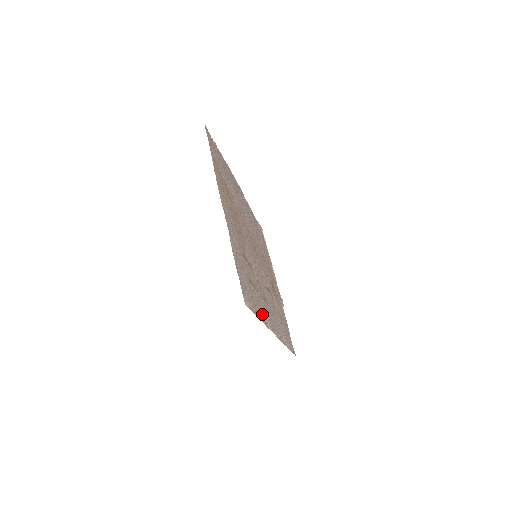
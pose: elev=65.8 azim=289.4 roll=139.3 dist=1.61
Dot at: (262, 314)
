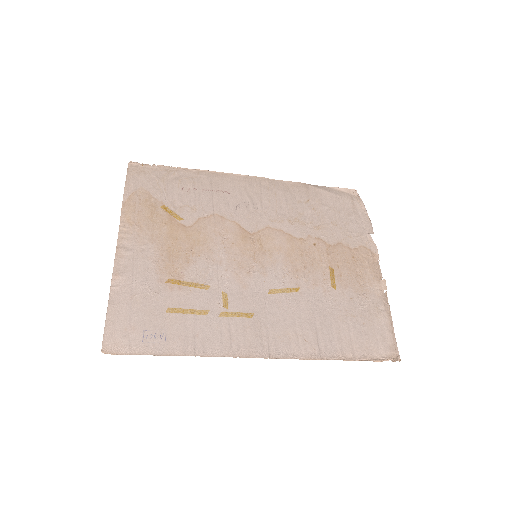
Dot at: (199, 343)
